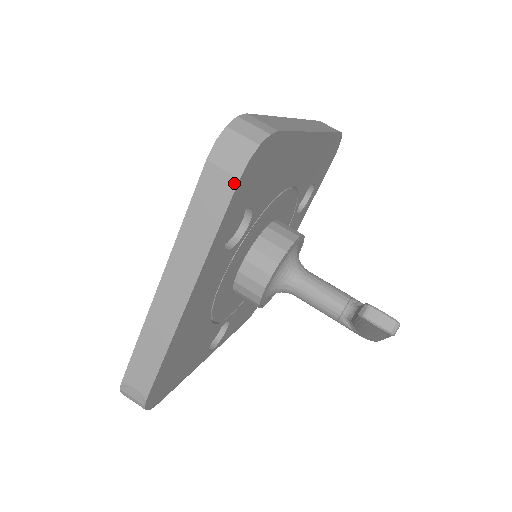
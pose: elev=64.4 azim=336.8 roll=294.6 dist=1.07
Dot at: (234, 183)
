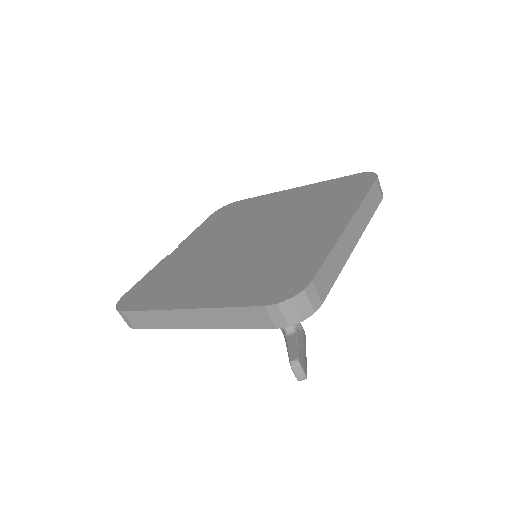
Dot at: (271, 327)
